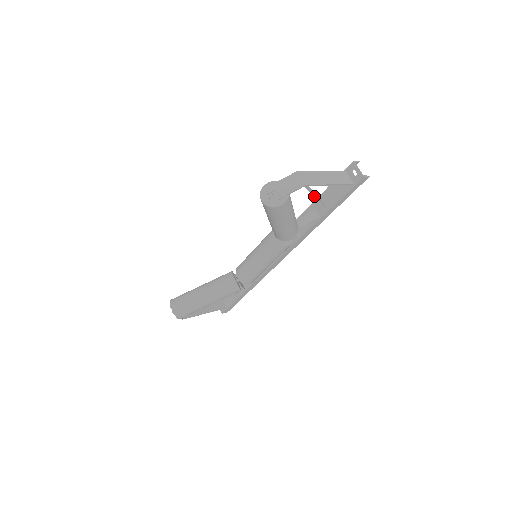
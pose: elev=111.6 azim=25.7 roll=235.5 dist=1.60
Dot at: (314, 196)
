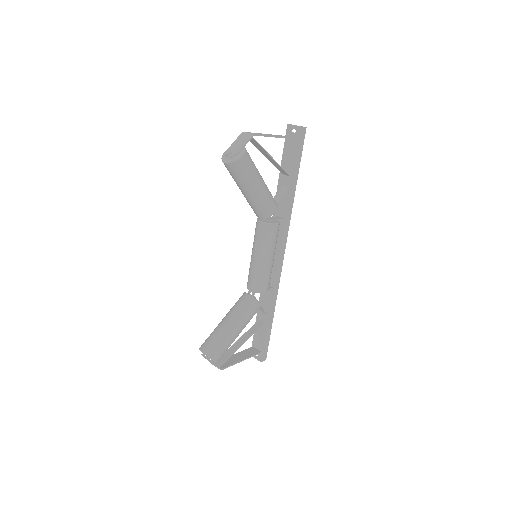
Dot at: (270, 157)
